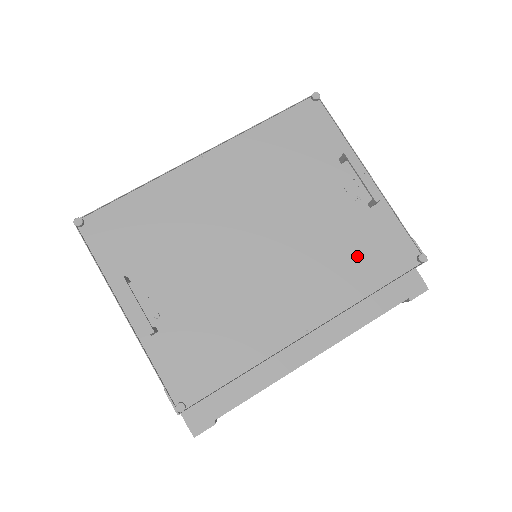
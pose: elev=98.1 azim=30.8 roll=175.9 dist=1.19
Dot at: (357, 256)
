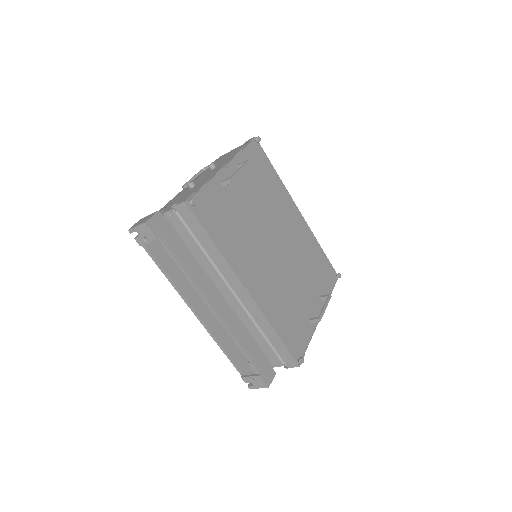
Dot at: (289, 317)
